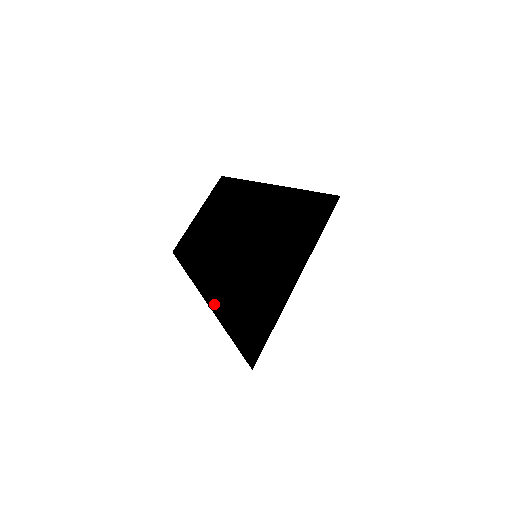
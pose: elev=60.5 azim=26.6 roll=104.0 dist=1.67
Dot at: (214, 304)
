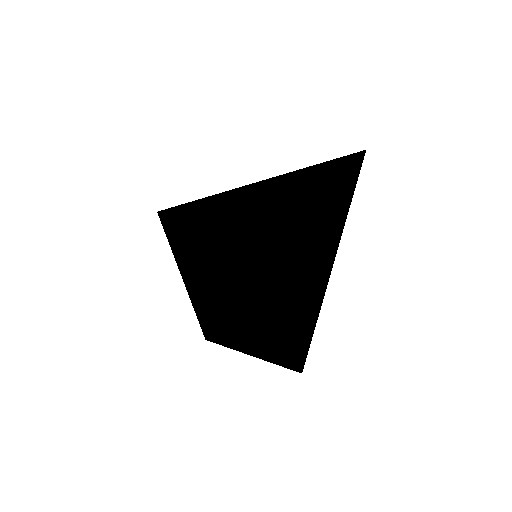
Dot at: (278, 276)
